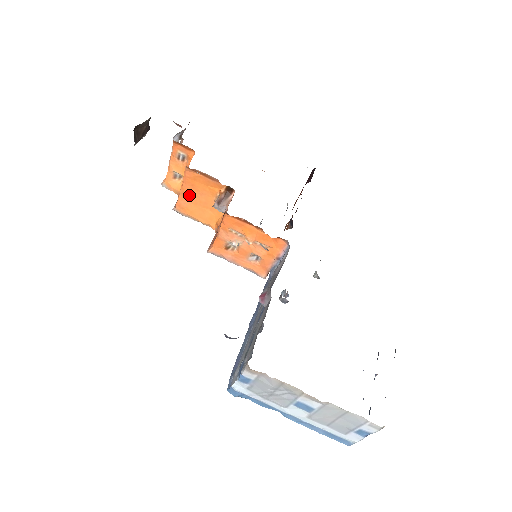
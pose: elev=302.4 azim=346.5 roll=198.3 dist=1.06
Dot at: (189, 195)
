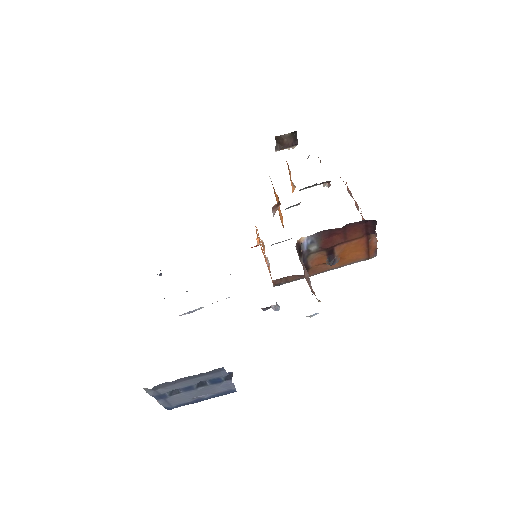
Dot at: occluded
